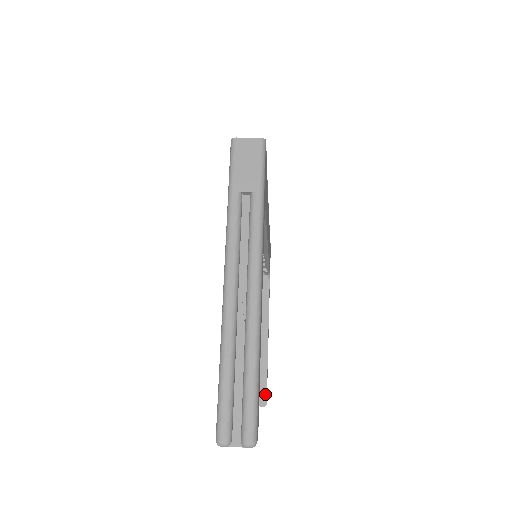
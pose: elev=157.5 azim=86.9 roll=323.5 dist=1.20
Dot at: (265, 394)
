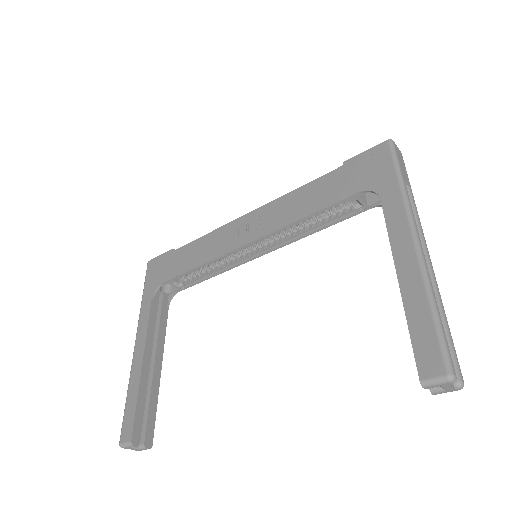
Dot at: (152, 432)
